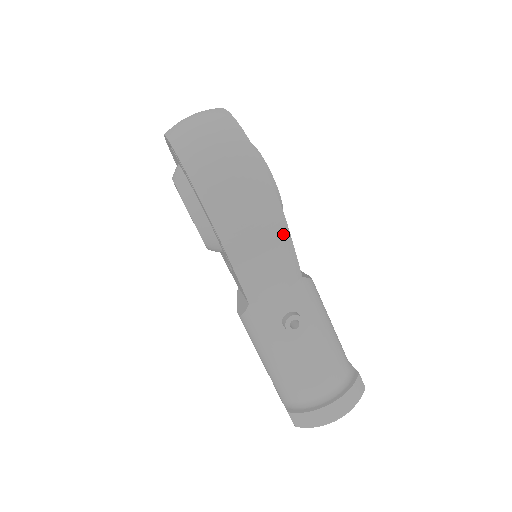
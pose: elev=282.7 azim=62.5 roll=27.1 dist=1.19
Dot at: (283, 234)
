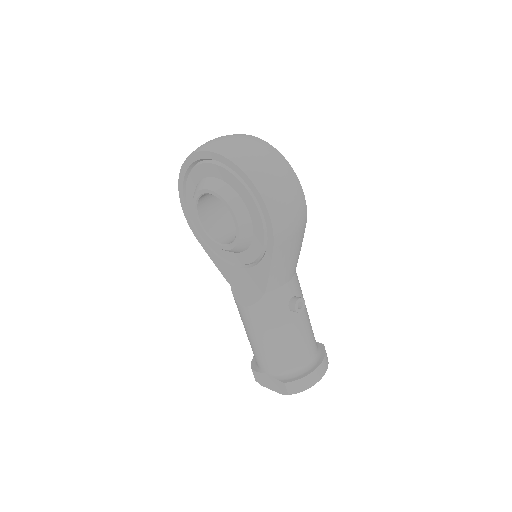
Dot at: (303, 233)
